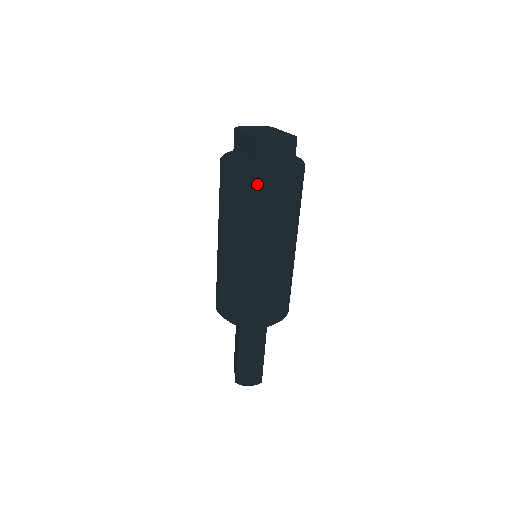
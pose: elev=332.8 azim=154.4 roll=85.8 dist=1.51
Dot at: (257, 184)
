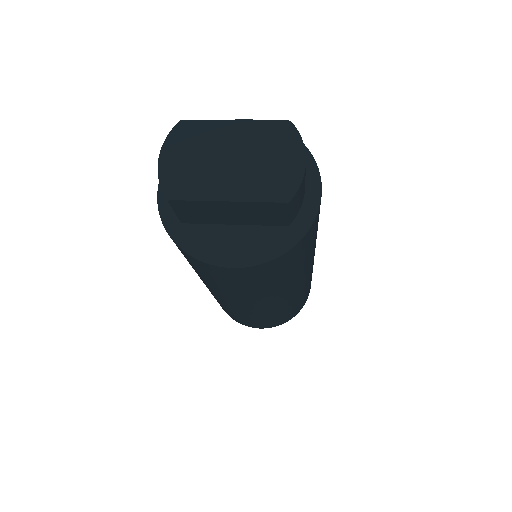
Dot at: (306, 241)
